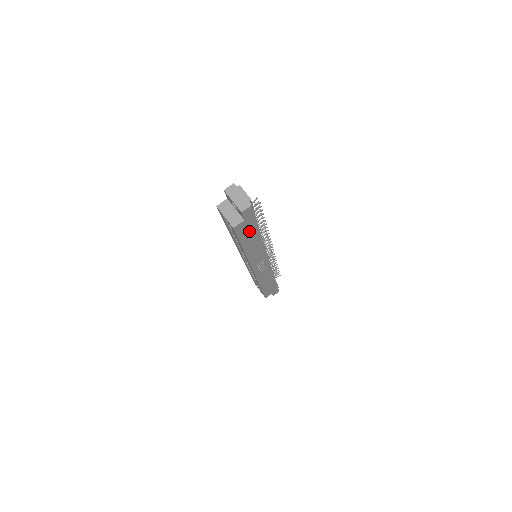
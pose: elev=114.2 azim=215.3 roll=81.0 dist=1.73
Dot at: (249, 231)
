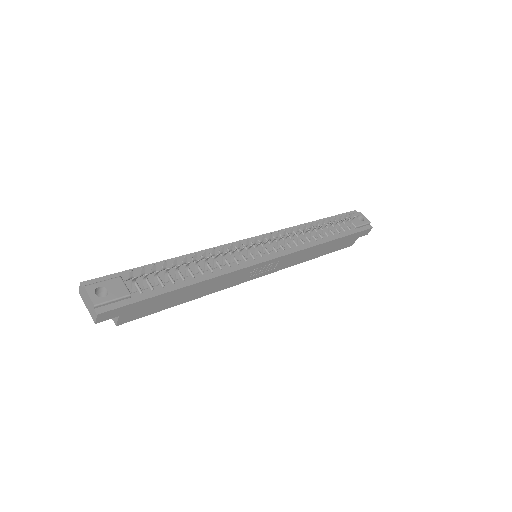
Dot at: (155, 303)
